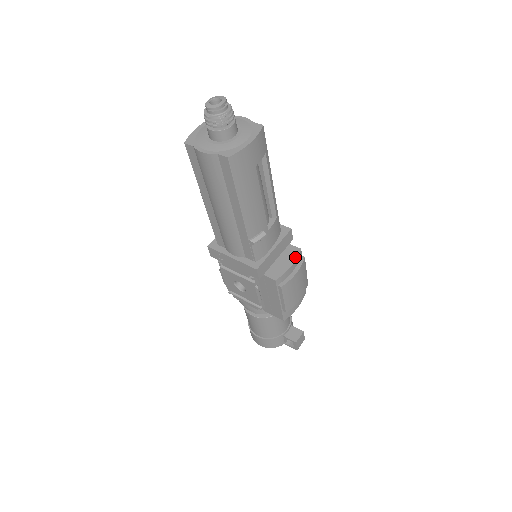
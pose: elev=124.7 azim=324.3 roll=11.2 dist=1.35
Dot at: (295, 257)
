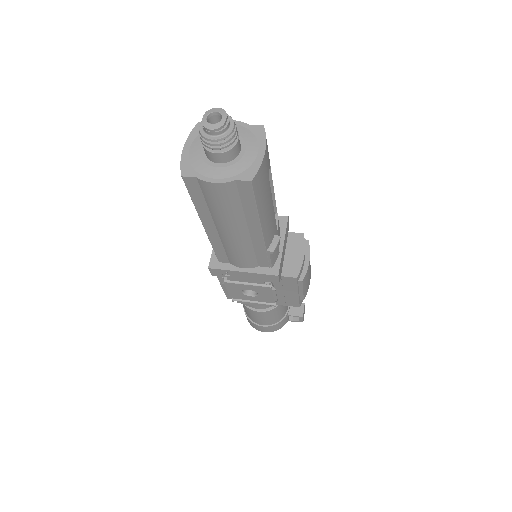
Dot at: (303, 245)
